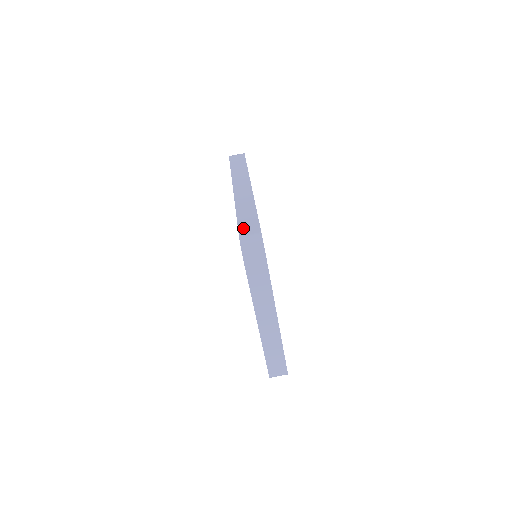
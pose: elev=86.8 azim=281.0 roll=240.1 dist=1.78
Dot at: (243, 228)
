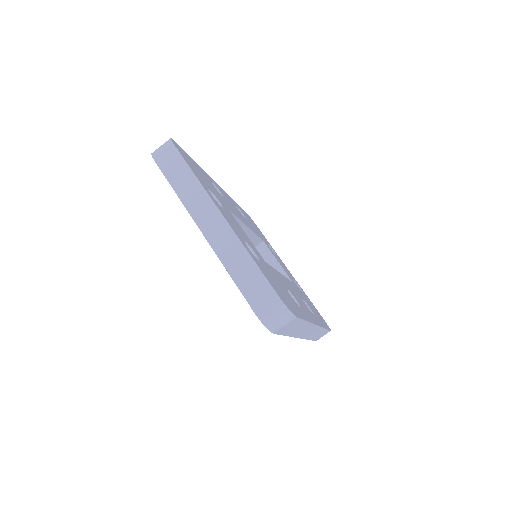
Dot at: occluded
